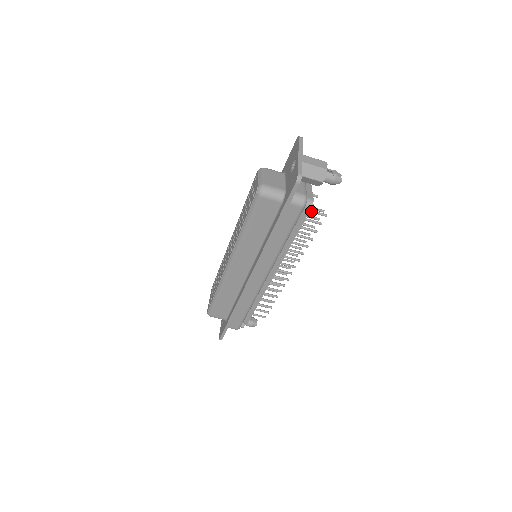
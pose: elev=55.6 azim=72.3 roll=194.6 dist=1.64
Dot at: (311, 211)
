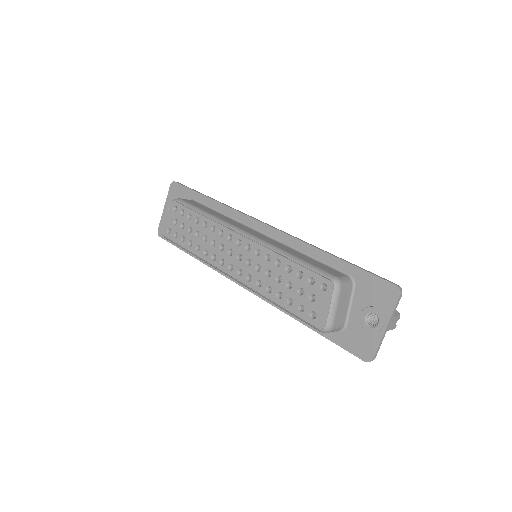
Dot at: occluded
